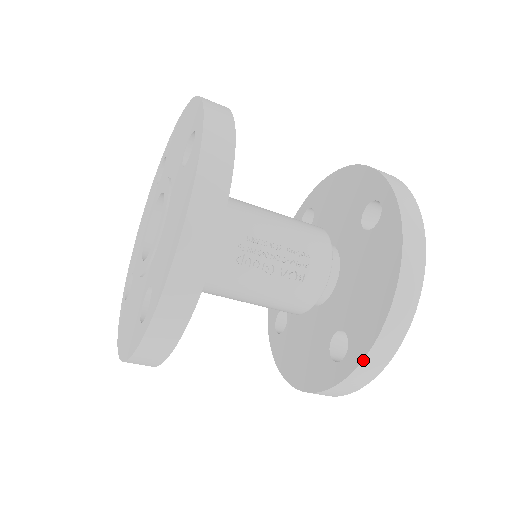
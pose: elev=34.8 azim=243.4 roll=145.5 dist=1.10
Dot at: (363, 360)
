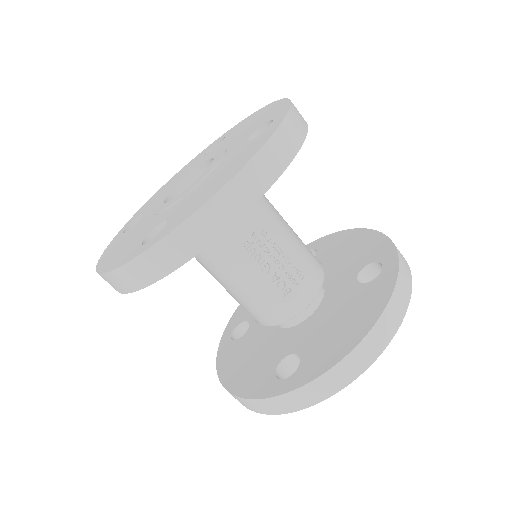
Dot at: (306, 384)
